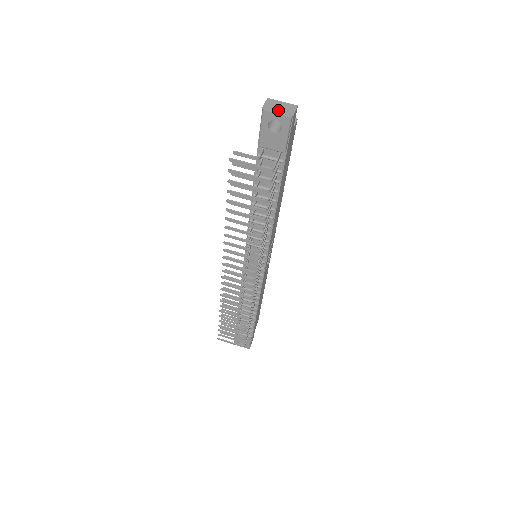
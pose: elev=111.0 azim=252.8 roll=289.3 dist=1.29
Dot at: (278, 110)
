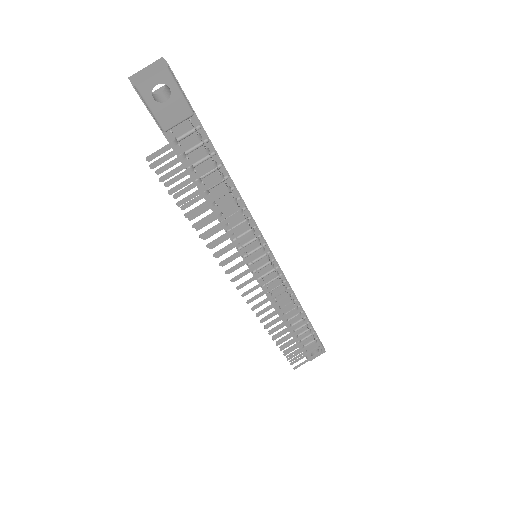
Dot at: (149, 74)
